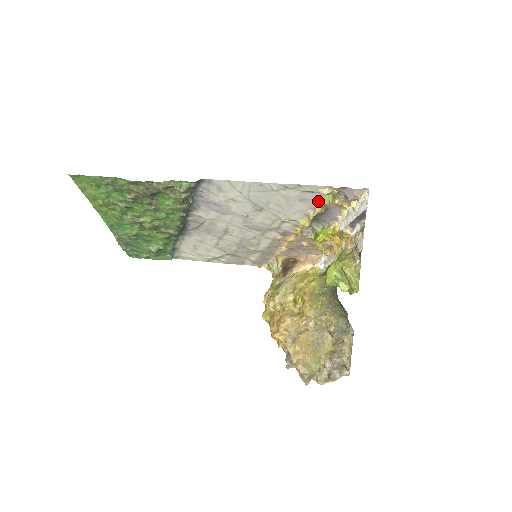
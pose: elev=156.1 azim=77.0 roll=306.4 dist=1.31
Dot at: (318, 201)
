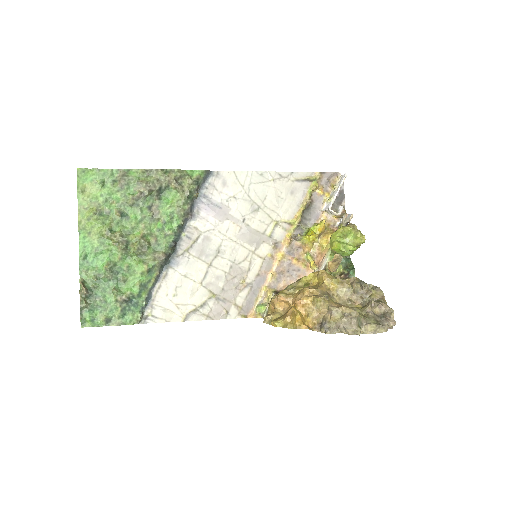
Dot at: (305, 193)
